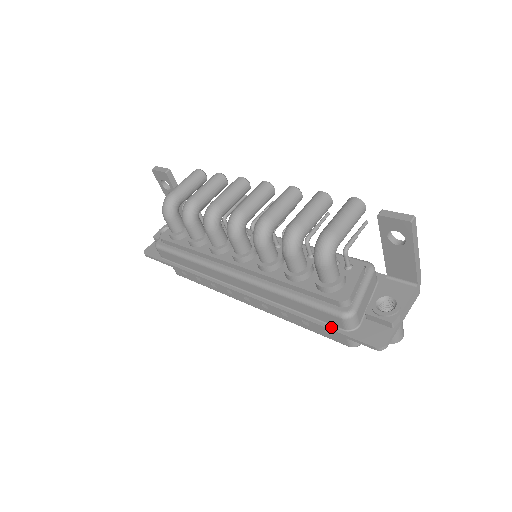
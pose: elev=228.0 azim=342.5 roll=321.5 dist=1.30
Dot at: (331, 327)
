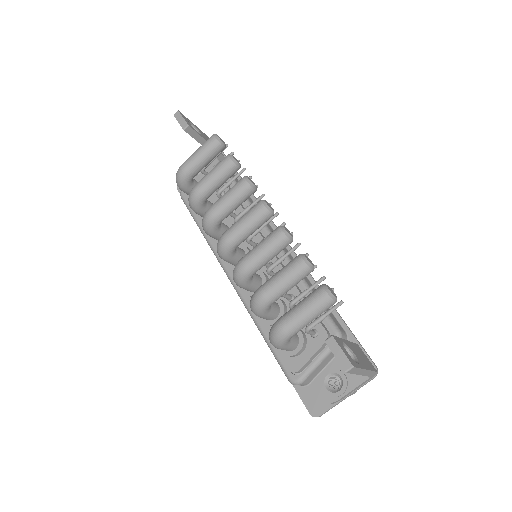
Dot at: occluded
